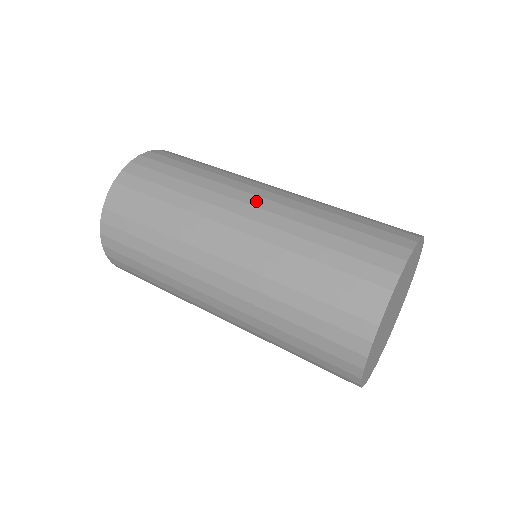
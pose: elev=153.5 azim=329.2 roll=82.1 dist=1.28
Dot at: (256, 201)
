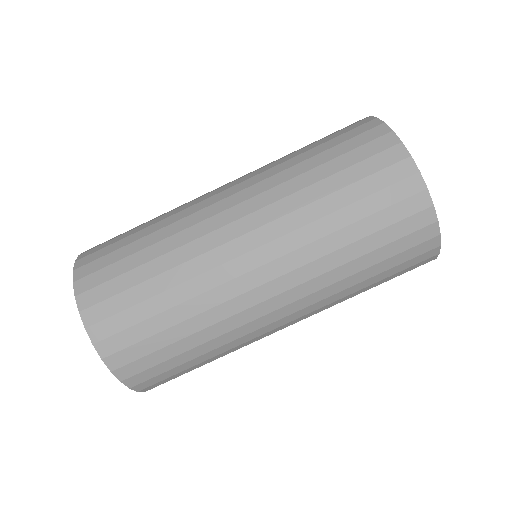
Dot at: (236, 213)
